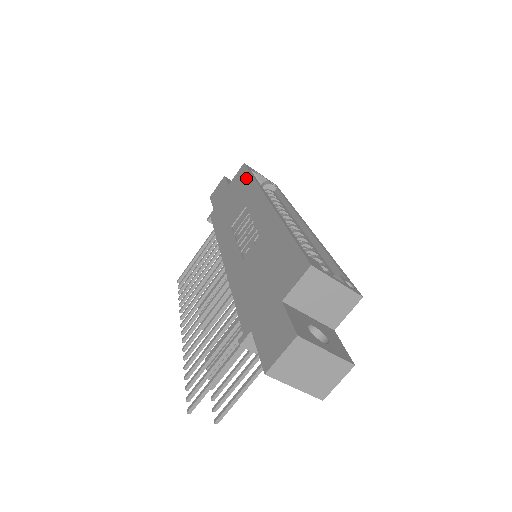
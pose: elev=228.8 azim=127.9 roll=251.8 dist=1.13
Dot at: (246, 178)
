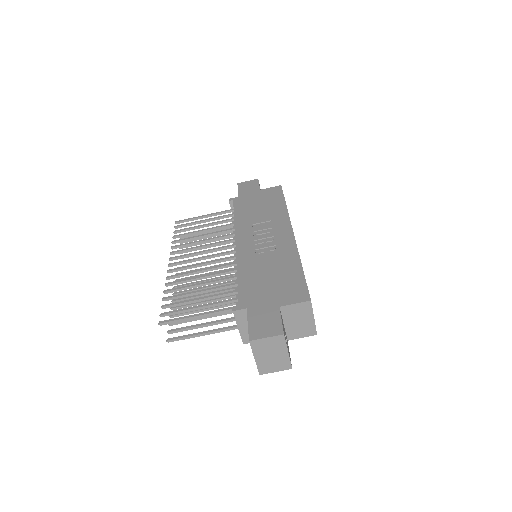
Dot at: (279, 199)
